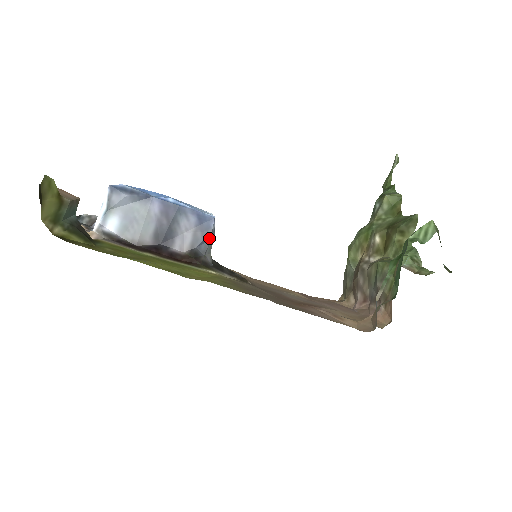
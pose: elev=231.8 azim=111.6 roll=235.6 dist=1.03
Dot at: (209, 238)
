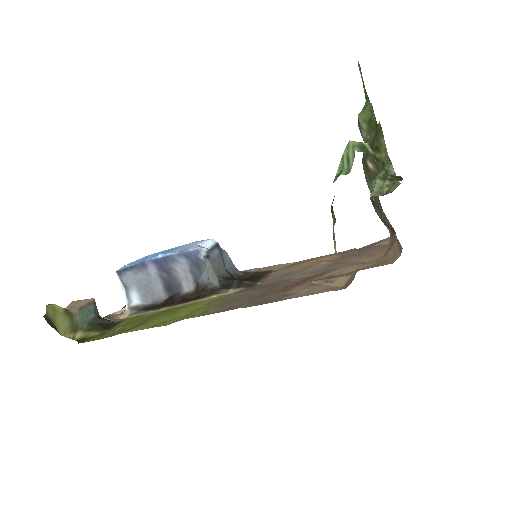
Dot at: (204, 267)
